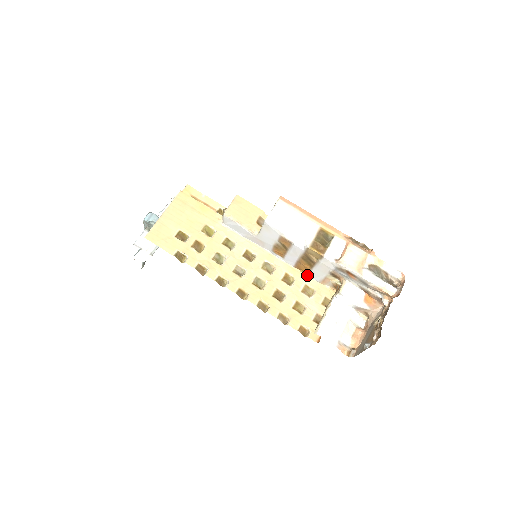
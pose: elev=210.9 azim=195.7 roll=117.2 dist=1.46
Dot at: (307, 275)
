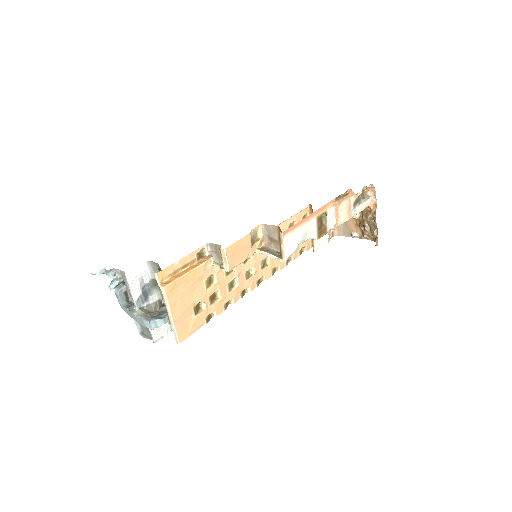
Dot at: (287, 220)
